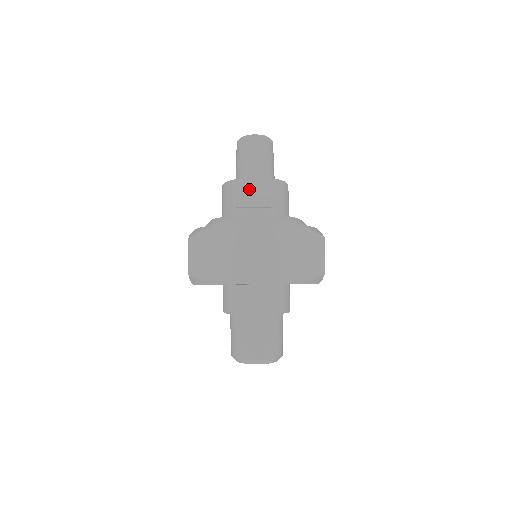
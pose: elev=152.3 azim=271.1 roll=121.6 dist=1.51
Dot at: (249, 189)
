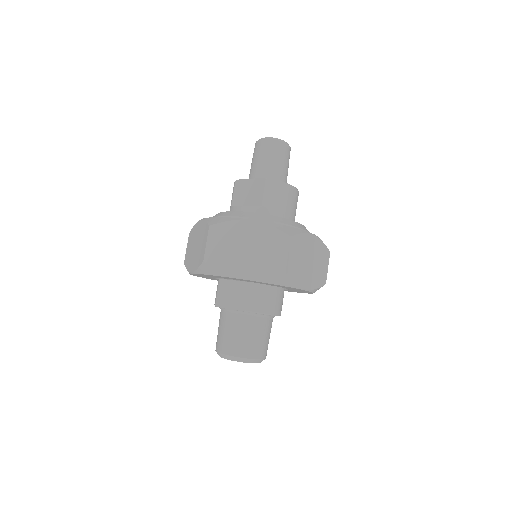
Dot at: (244, 189)
